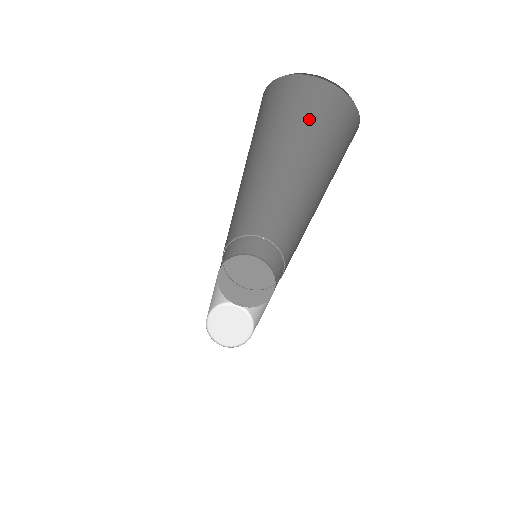
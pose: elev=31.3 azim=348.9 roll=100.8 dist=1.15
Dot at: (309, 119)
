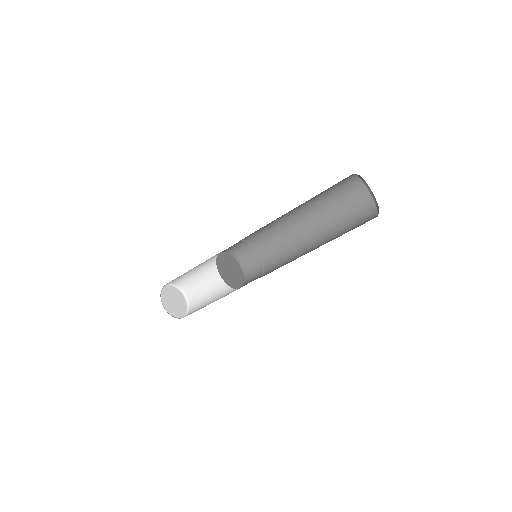
Dot at: (351, 210)
